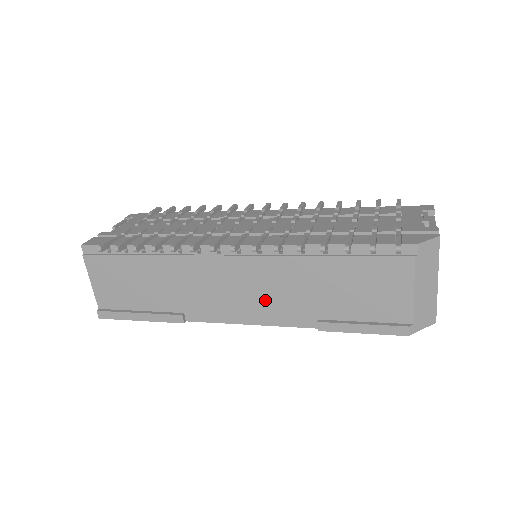
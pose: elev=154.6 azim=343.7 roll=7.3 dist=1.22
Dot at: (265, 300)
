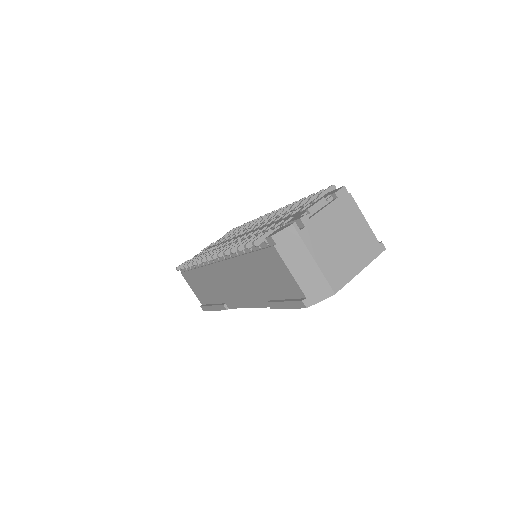
Dot at: (243, 290)
